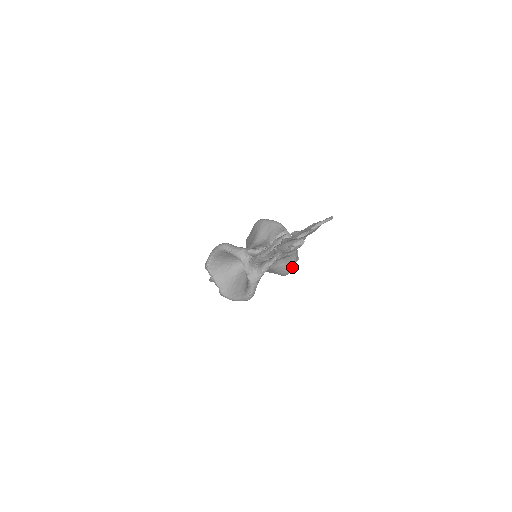
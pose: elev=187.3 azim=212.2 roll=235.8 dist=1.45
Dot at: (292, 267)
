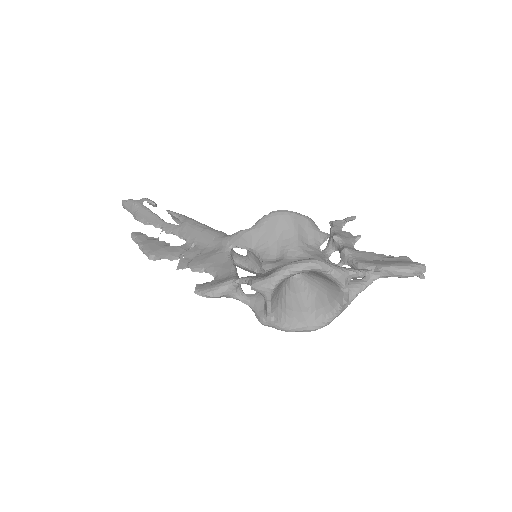
Dot at: occluded
